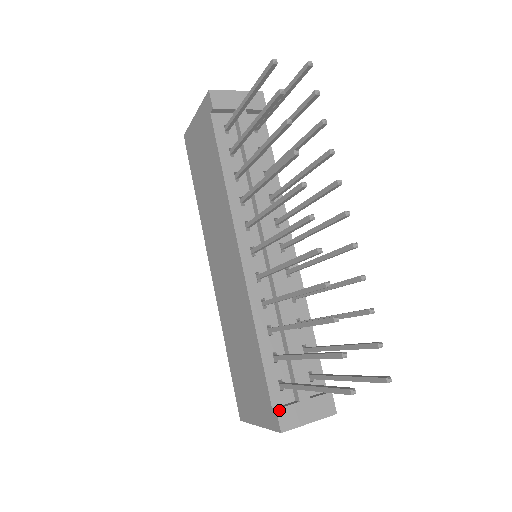
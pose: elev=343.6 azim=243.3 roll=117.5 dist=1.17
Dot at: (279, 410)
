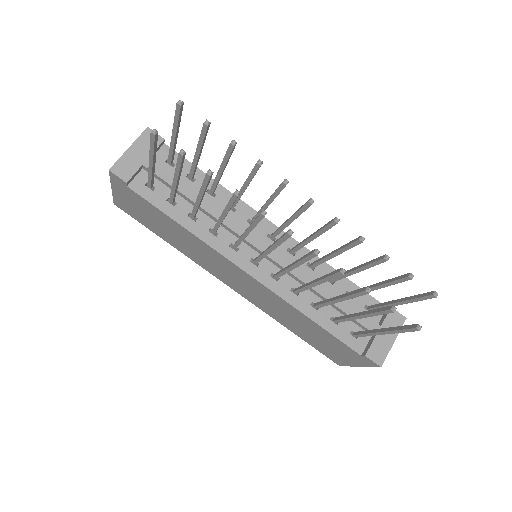
Dot at: (367, 354)
